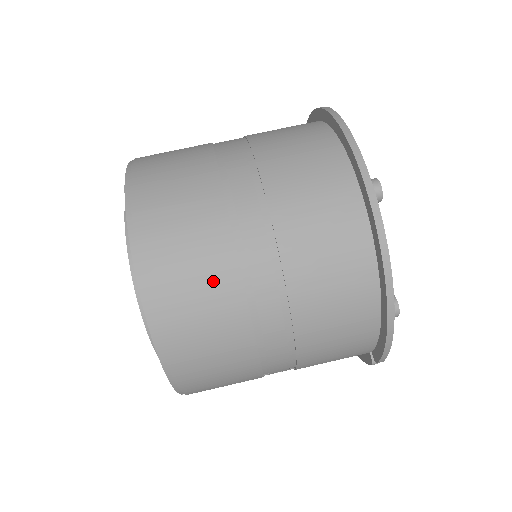
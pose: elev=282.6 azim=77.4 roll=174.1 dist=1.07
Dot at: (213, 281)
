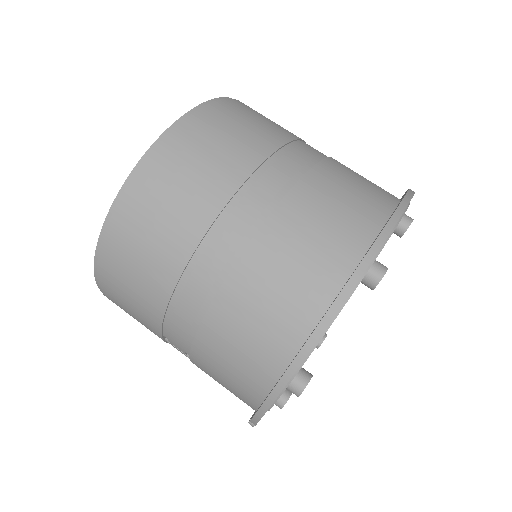
Dot at: (186, 212)
